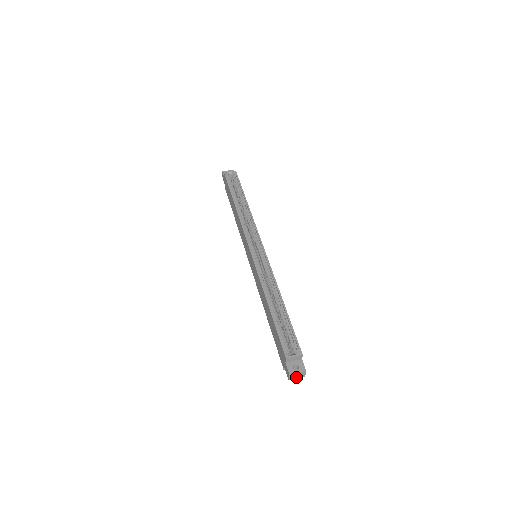
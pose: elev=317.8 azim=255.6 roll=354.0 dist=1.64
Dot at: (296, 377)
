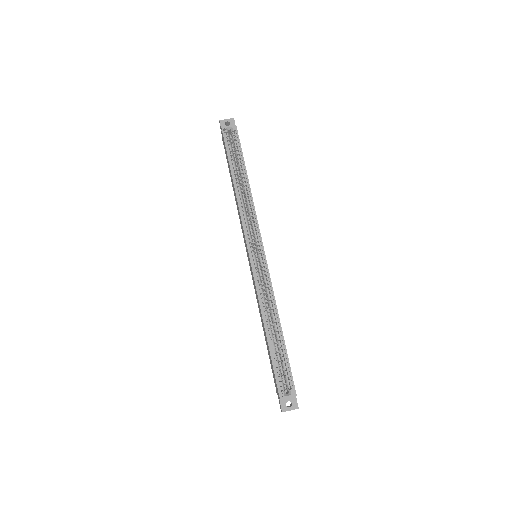
Dot at: occluded
